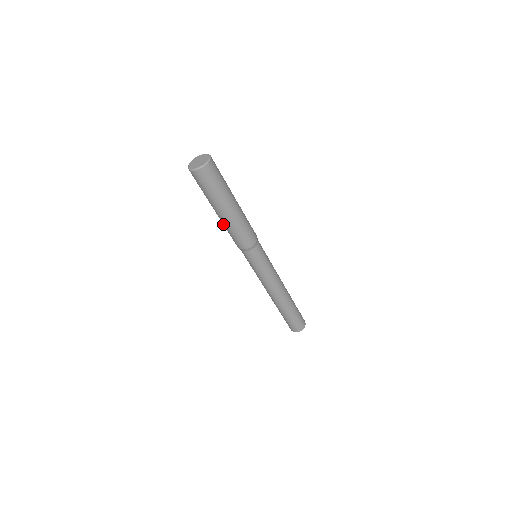
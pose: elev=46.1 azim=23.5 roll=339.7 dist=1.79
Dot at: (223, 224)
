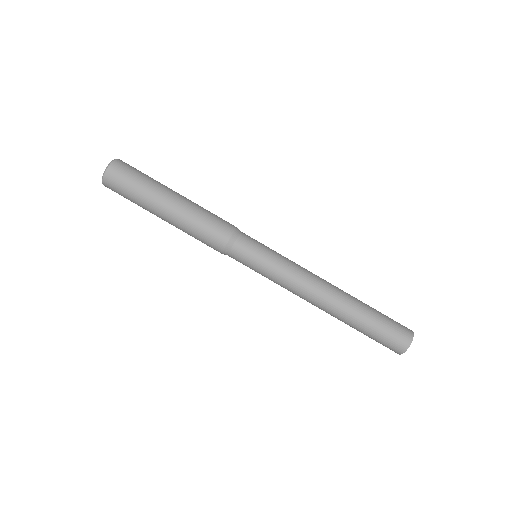
Dot at: (184, 223)
